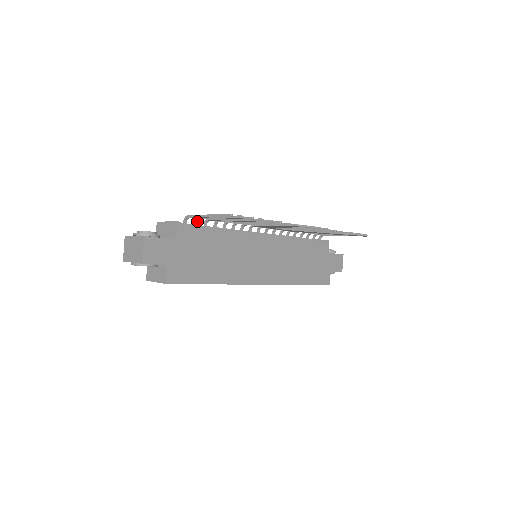
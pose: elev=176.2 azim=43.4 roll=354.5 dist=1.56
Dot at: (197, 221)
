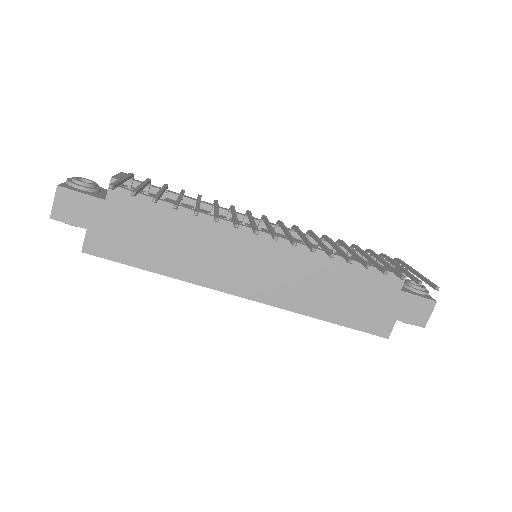
Dot at: (149, 184)
